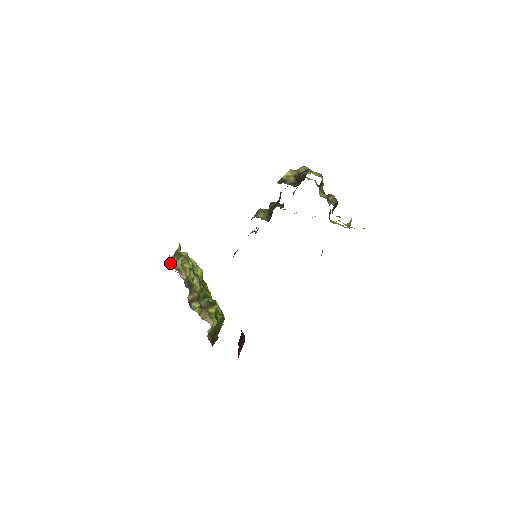
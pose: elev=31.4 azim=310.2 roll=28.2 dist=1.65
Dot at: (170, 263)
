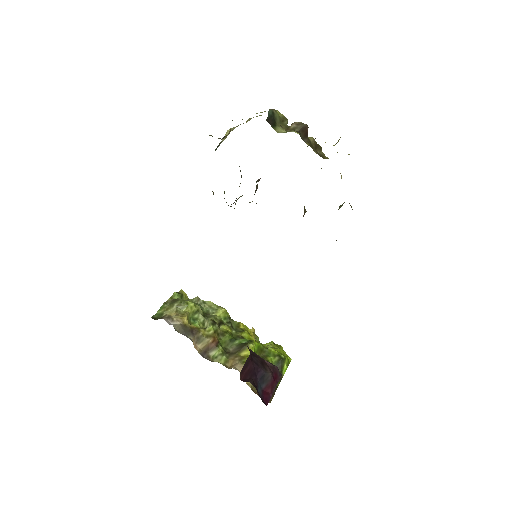
Dot at: (160, 314)
